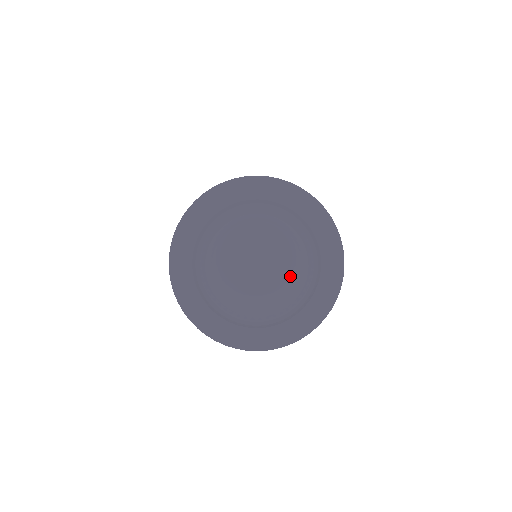
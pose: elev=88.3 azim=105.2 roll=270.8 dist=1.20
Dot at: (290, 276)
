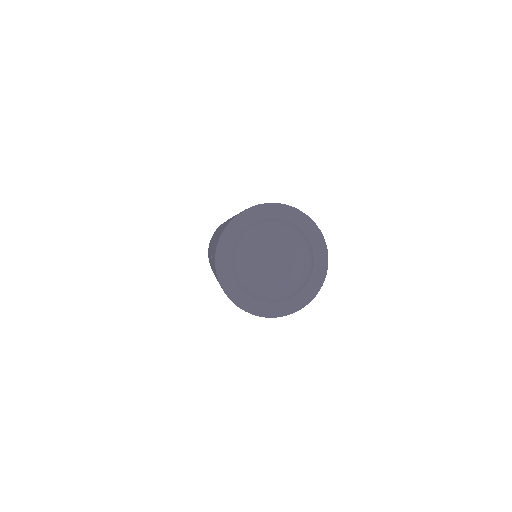
Dot at: (287, 281)
